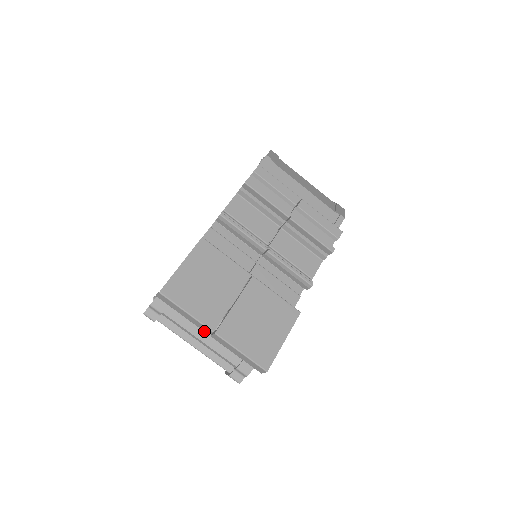
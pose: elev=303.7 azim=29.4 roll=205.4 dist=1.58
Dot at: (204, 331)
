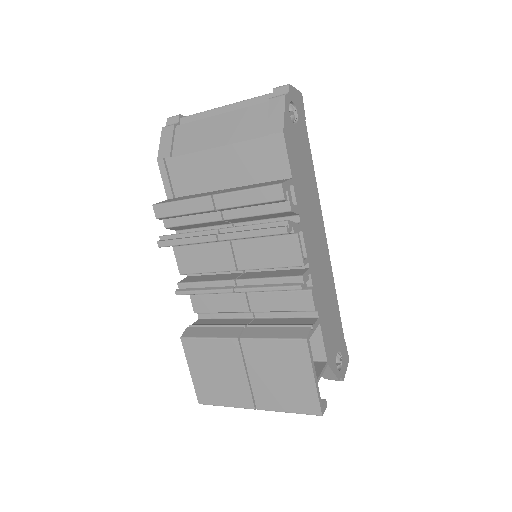
Dot at: occluded
